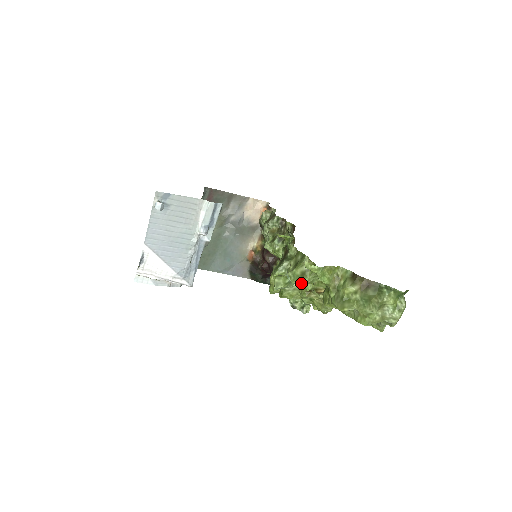
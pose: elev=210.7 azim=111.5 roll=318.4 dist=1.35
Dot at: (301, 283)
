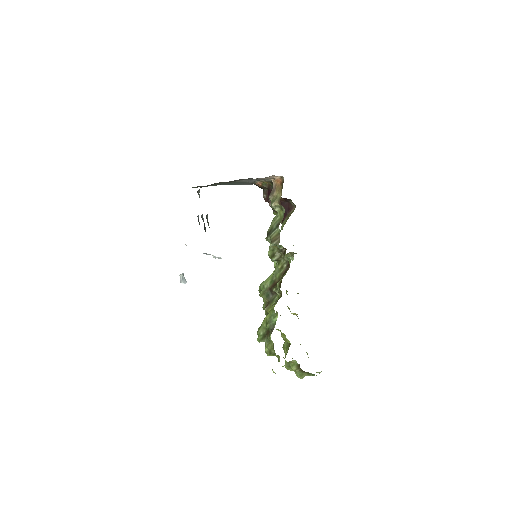
Dot at: occluded
